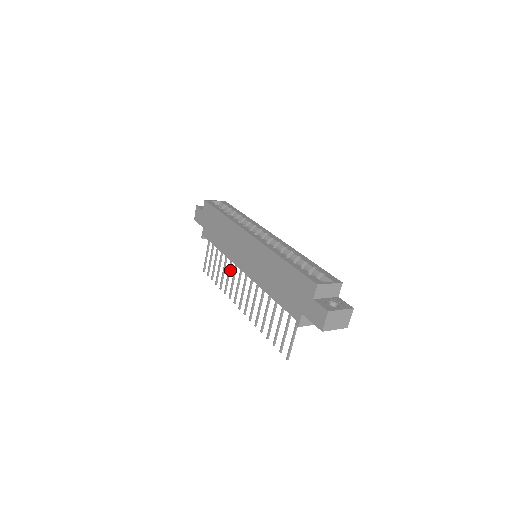
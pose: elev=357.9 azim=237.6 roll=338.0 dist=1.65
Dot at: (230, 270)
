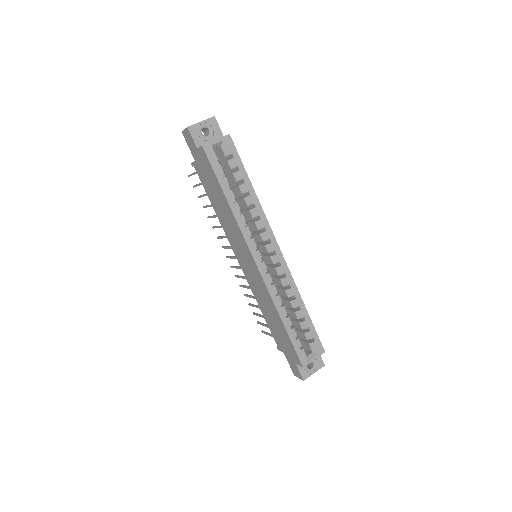
Dot at: occluded
